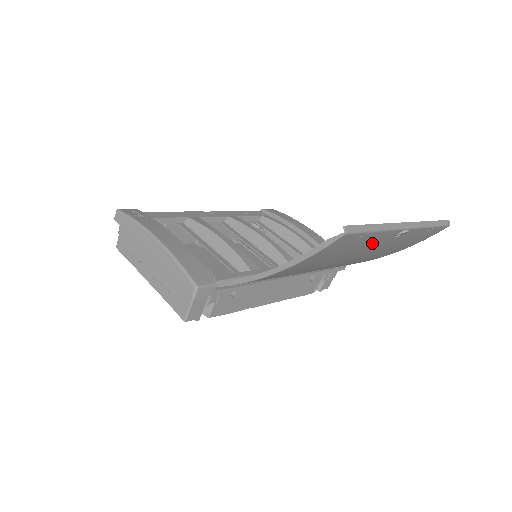
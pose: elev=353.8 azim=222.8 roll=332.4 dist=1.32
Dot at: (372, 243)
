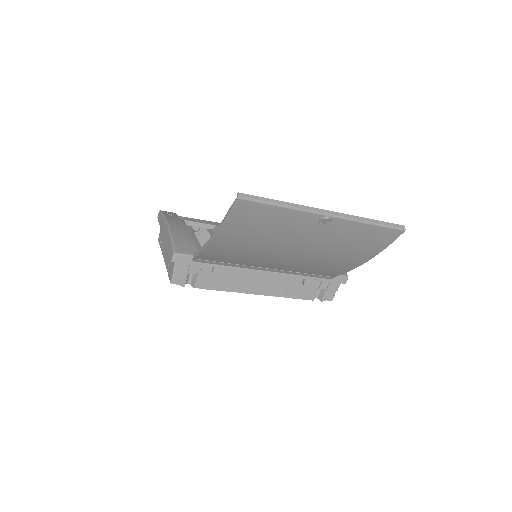
Dot at: (296, 224)
